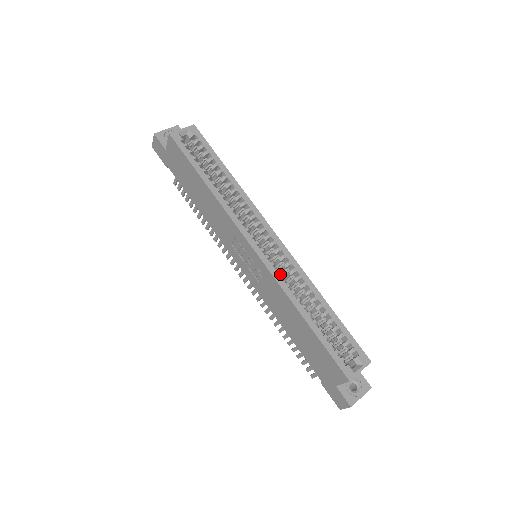
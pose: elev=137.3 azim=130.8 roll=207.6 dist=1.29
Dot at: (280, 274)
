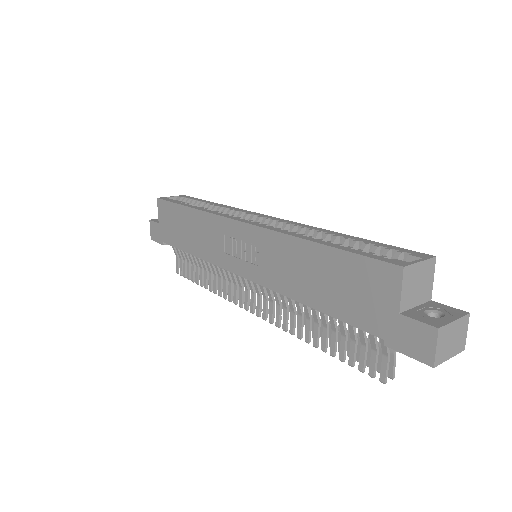
Dot at: occluded
